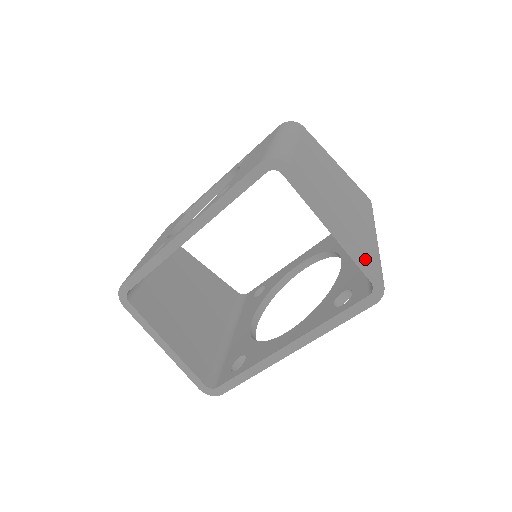
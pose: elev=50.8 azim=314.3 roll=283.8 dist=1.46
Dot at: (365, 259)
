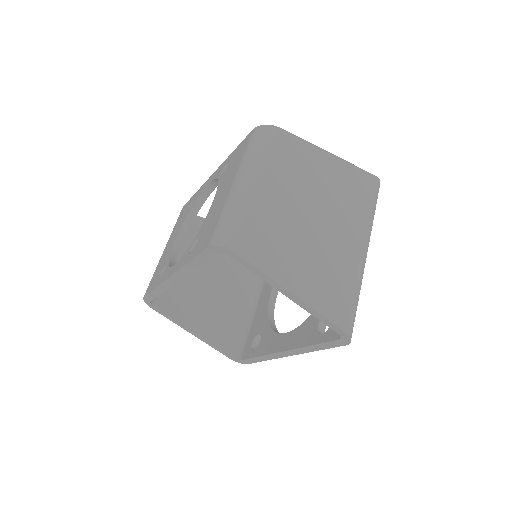
Dot at: (327, 319)
